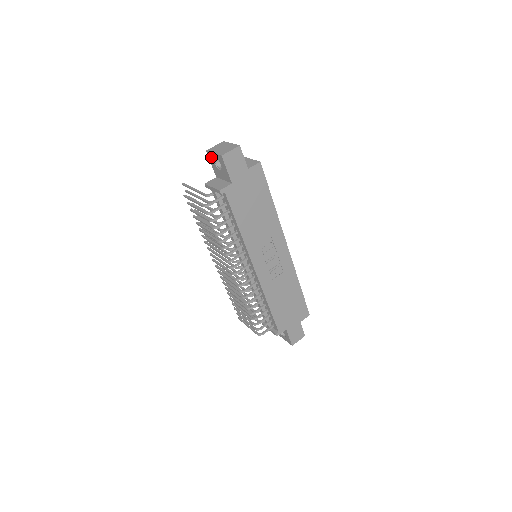
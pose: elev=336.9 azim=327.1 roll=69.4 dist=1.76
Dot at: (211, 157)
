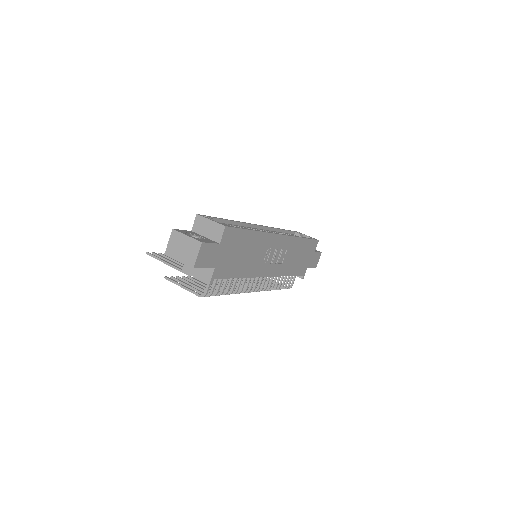
Dot at: occluded
